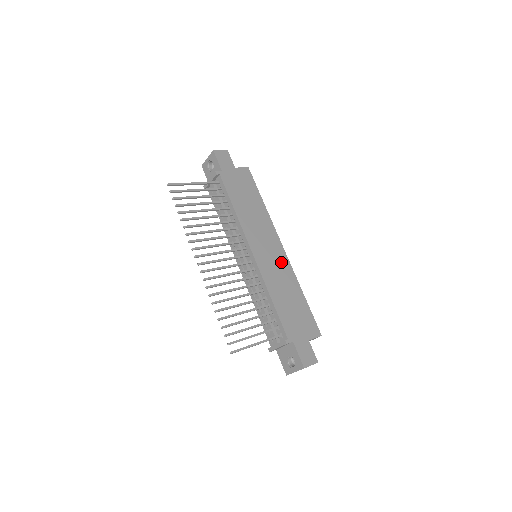
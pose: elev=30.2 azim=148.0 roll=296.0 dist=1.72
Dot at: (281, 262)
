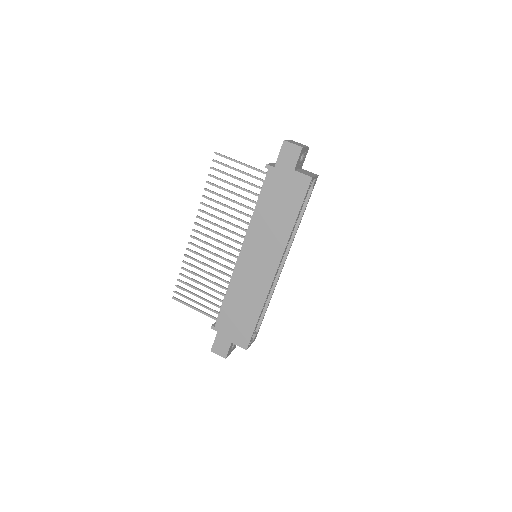
Dot at: (262, 279)
